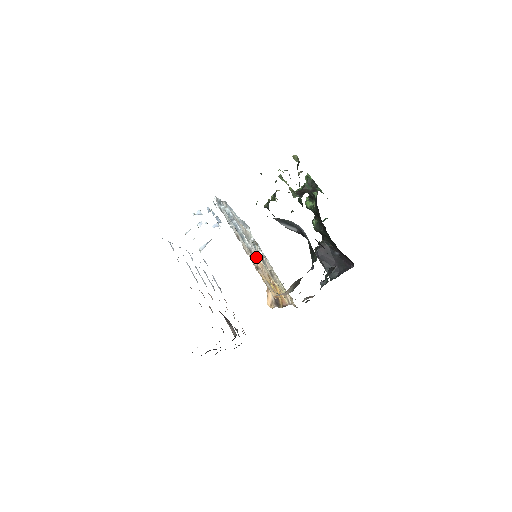
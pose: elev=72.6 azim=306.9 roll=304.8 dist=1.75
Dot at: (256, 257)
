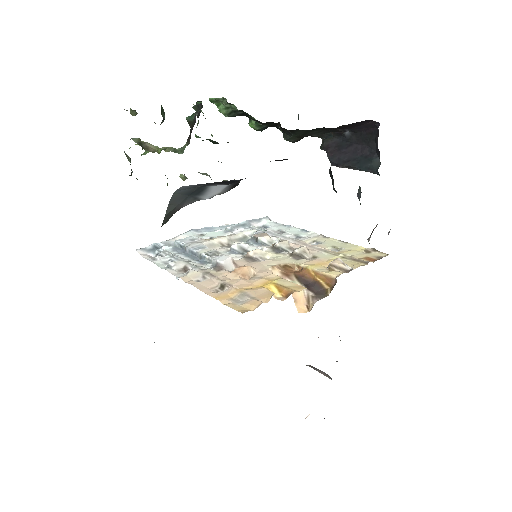
Dot at: (244, 262)
